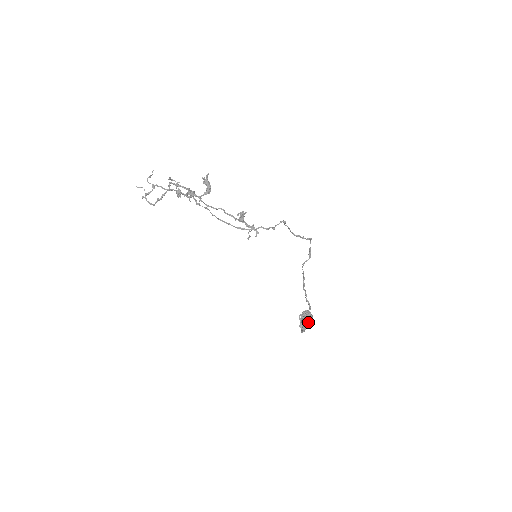
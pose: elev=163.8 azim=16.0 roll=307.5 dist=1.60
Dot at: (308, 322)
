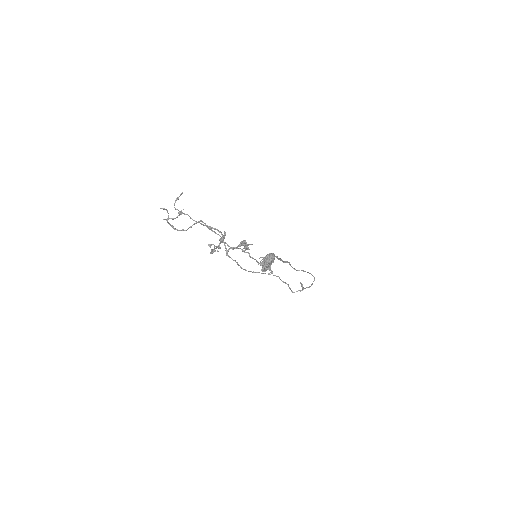
Dot at: (270, 265)
